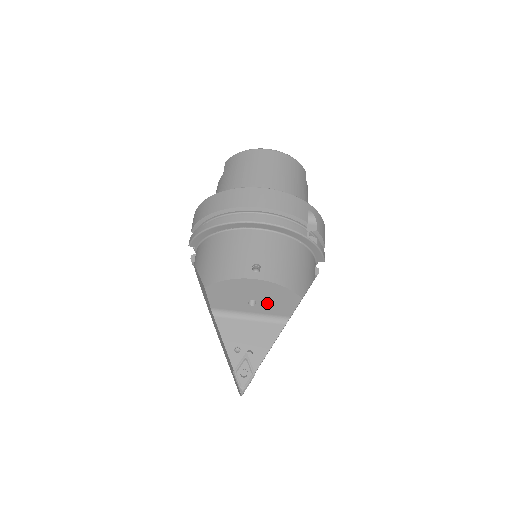
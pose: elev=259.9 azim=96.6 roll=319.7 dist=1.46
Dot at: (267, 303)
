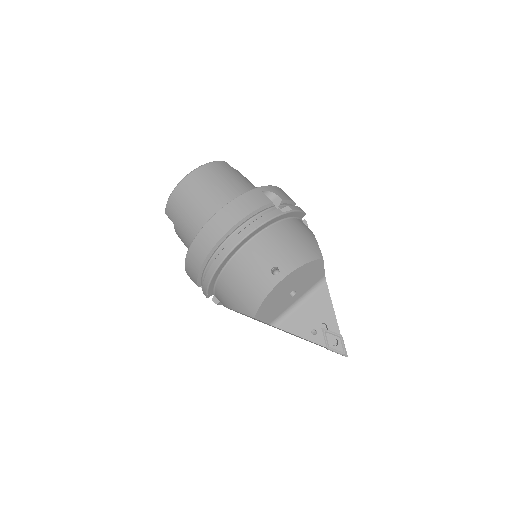
Dot at: (303, 284)
